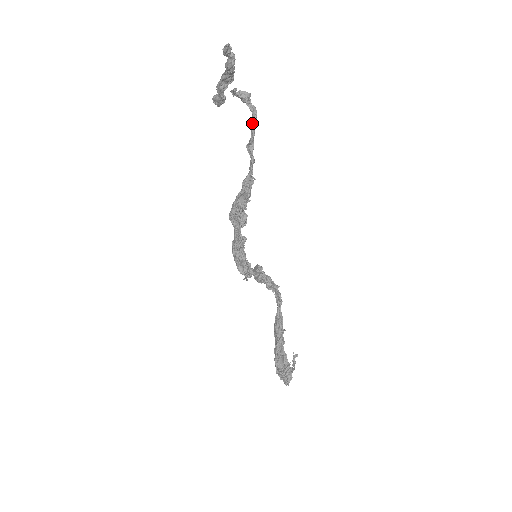
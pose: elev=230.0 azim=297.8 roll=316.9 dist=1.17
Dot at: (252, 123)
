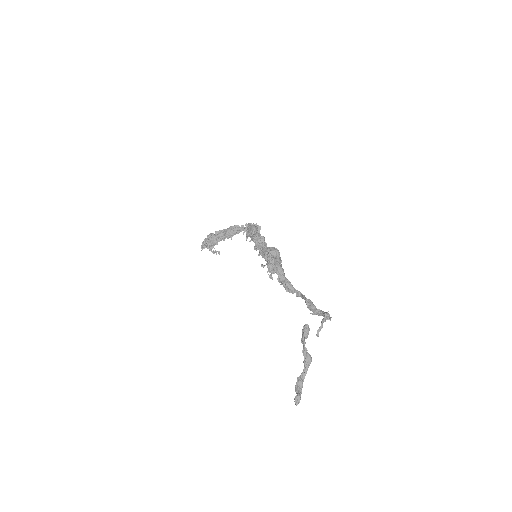
Dot at: (316, 312)
